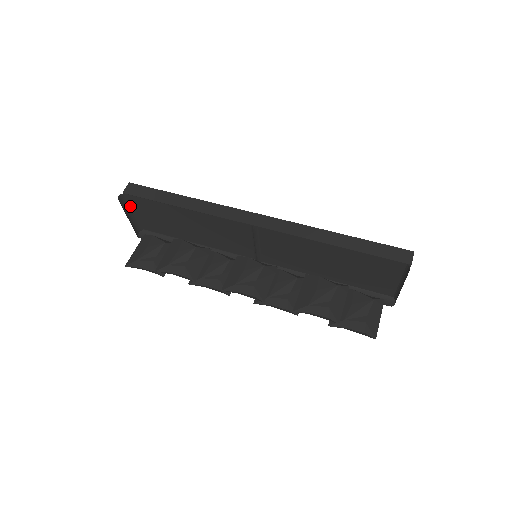
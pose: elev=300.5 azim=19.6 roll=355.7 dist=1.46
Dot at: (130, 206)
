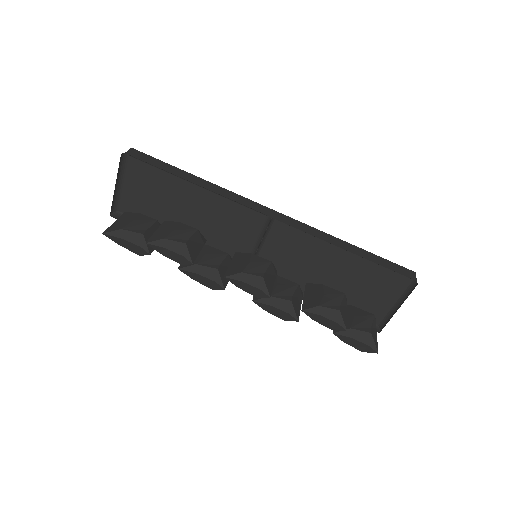
Dot at: (123, 173)
